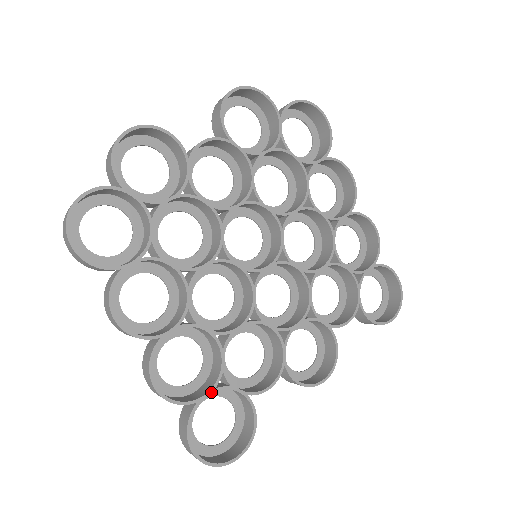
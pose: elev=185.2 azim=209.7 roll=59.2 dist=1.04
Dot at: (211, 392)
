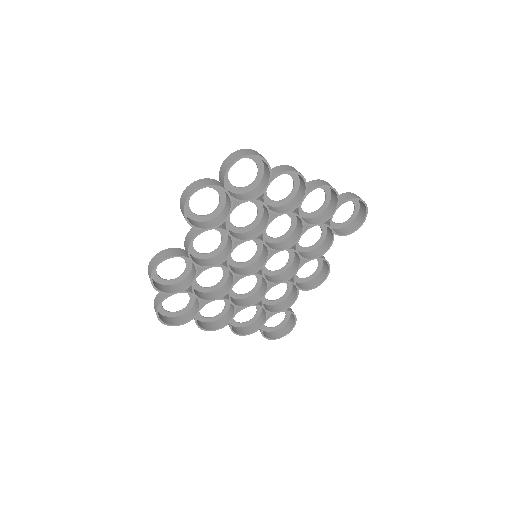
Dot at: occluded
